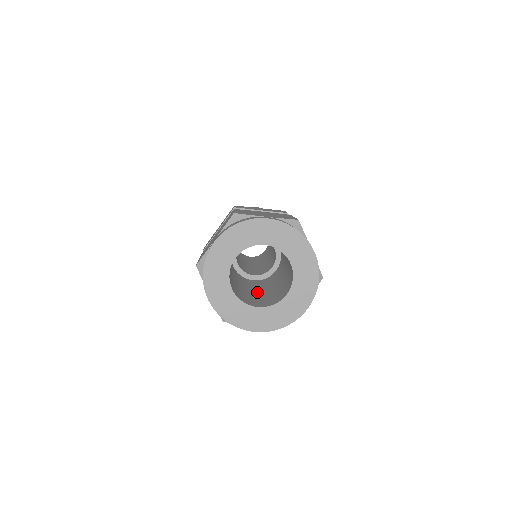
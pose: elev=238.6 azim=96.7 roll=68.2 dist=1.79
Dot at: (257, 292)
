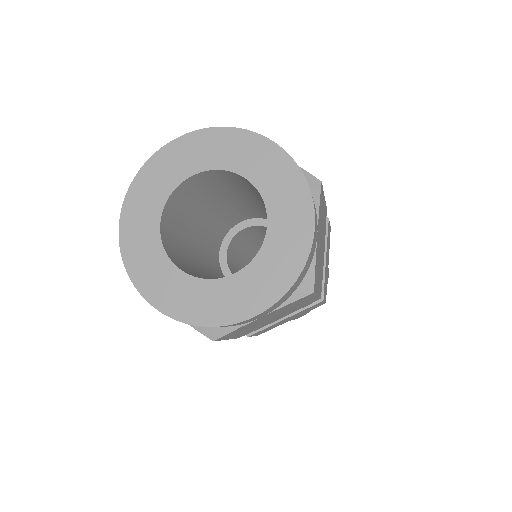
Dot at: occluded
